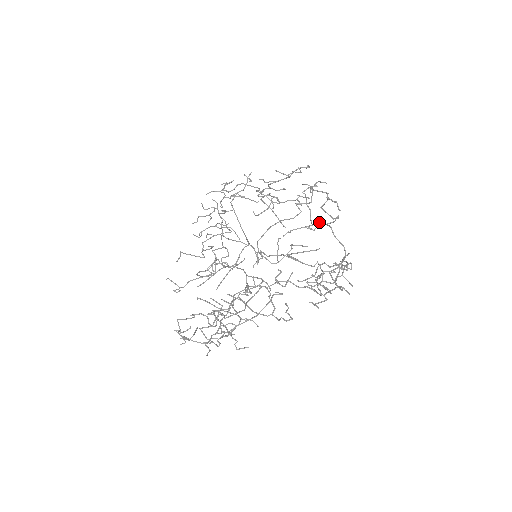
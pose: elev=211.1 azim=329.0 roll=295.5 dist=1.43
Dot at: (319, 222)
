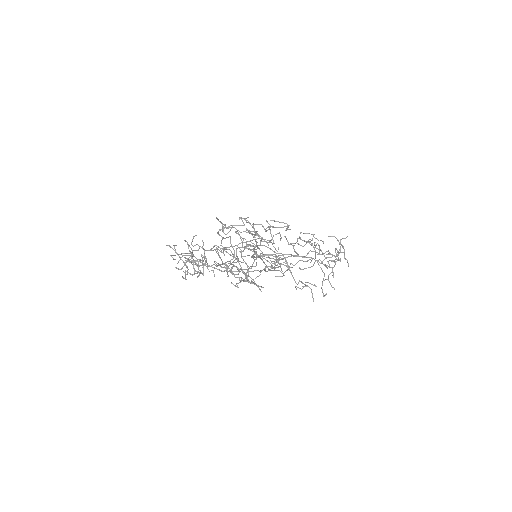
Dot at: (300, 260)
